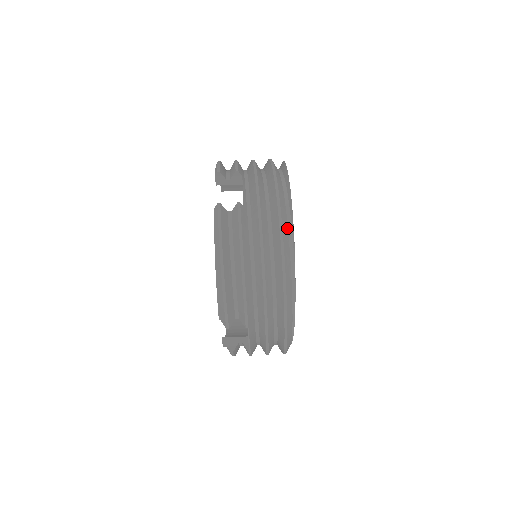
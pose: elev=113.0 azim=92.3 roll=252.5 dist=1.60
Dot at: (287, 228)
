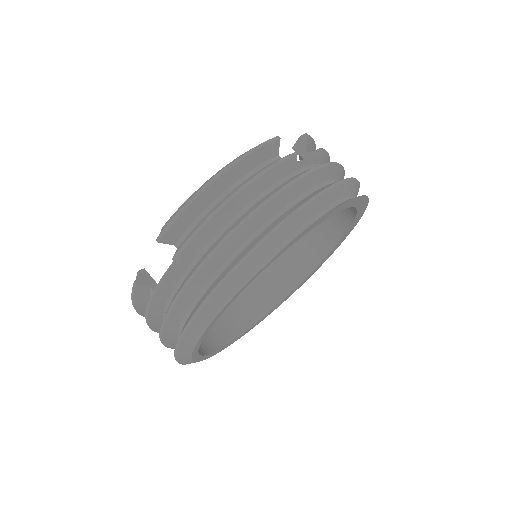
Dot at: (313, 215)
